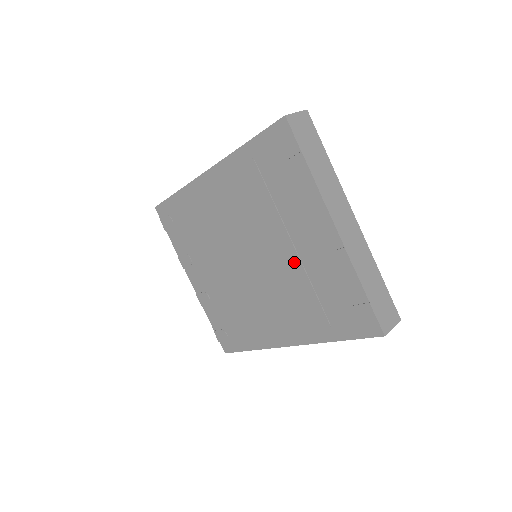
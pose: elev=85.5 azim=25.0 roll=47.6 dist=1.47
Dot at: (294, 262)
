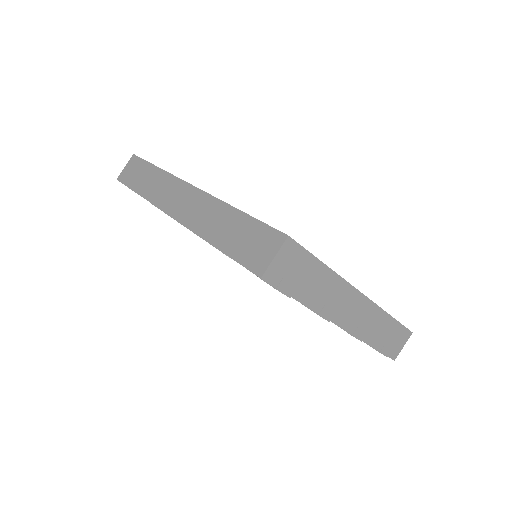
Dot at: occluded
